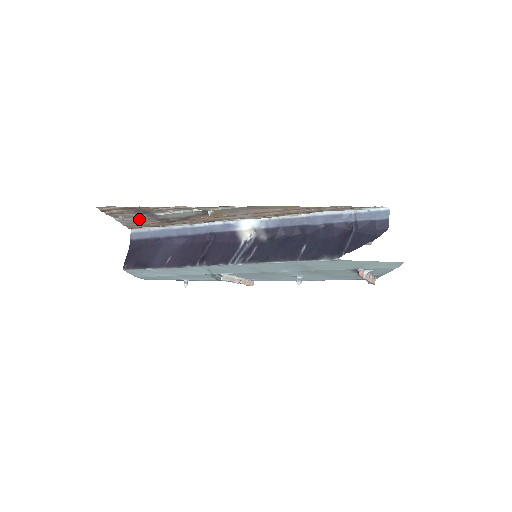
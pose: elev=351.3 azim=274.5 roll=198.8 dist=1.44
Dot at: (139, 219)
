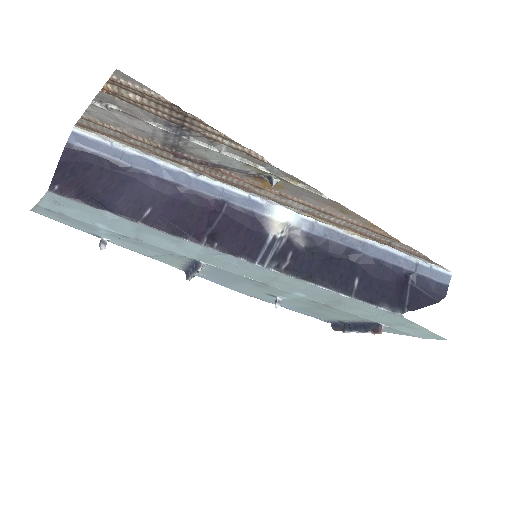
Dot at: (137, 126)
